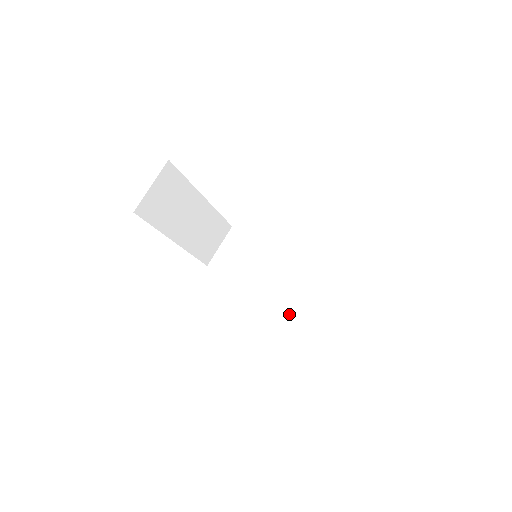
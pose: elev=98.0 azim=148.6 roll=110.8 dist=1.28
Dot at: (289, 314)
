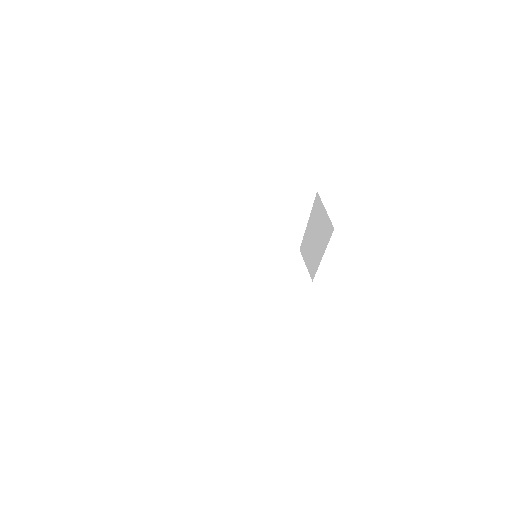
Dot at: occluded
